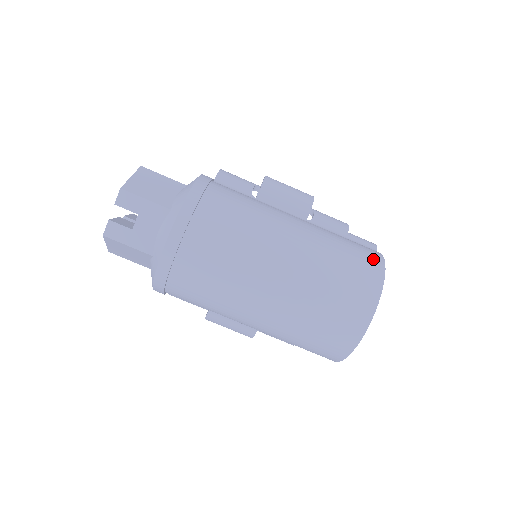
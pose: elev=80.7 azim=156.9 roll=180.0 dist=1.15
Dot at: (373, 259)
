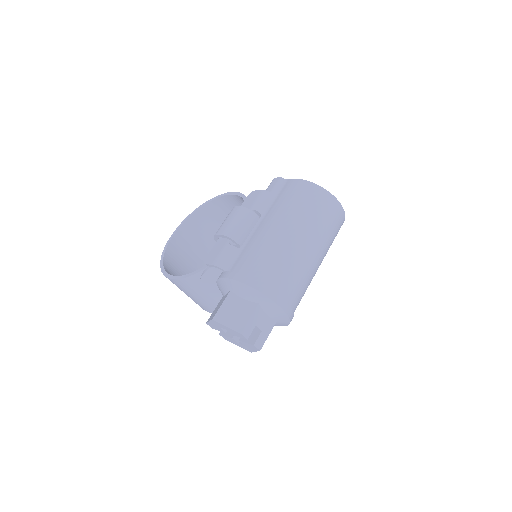
Dot at: (304, 187)
